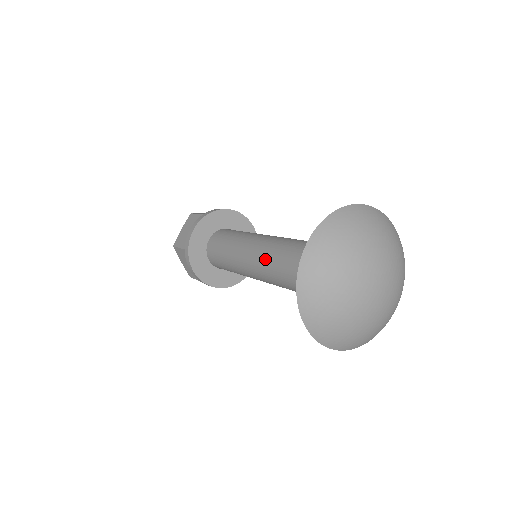
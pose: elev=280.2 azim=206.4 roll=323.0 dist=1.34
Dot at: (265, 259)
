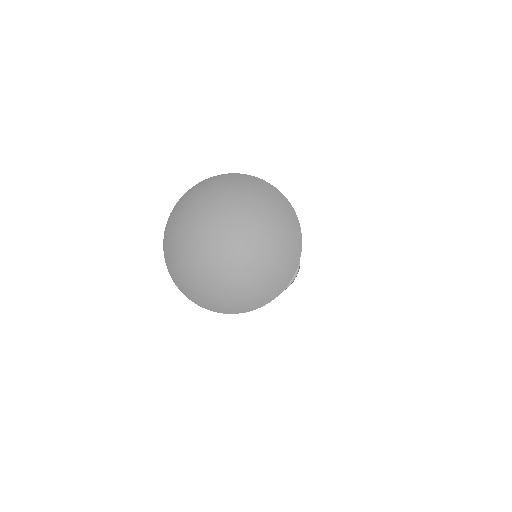
Dot at: occluded
